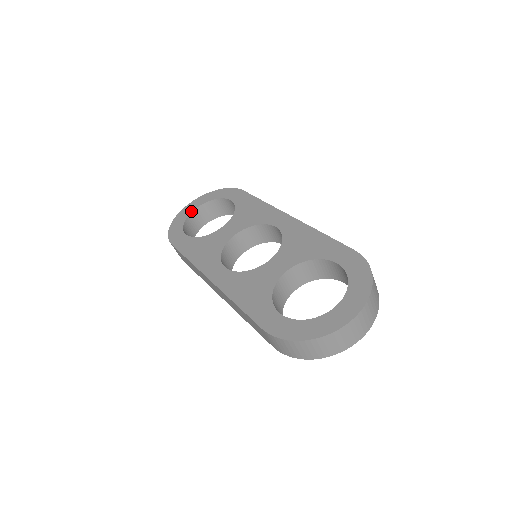
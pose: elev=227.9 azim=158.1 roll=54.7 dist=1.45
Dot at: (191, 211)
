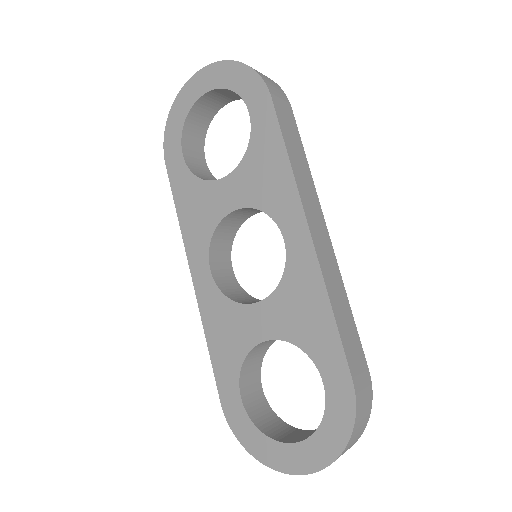
Dot at: (196, 98)
